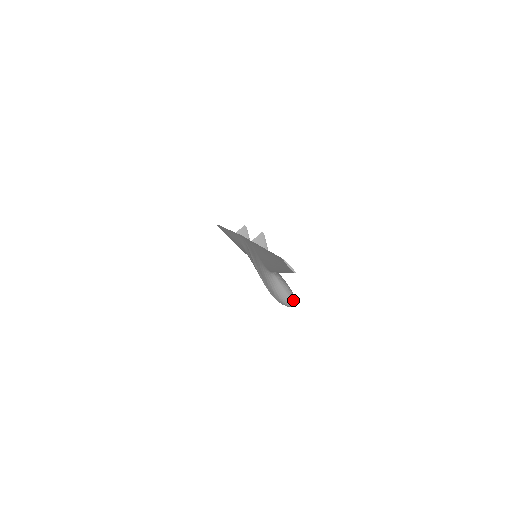
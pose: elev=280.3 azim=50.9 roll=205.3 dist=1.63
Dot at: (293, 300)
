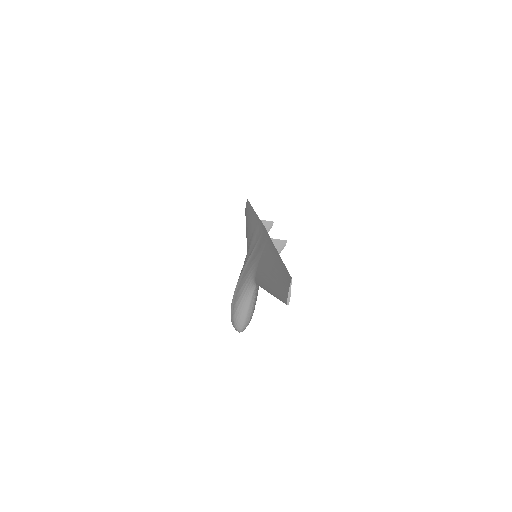
Dot at: (245, 326)
